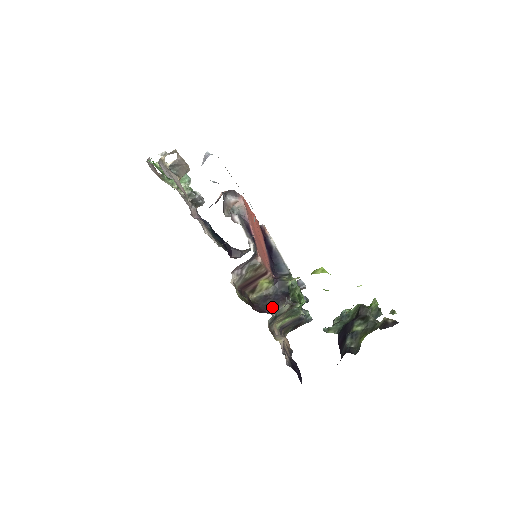
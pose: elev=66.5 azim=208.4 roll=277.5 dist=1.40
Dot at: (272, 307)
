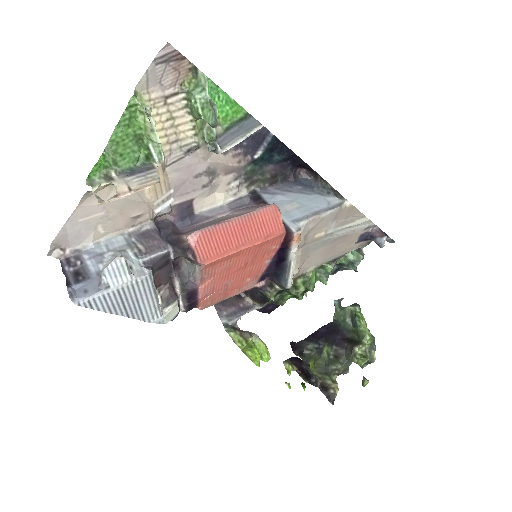
Dot at: (247, 292)
